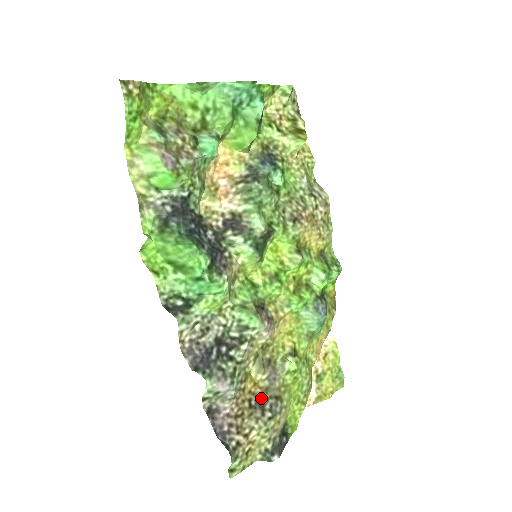
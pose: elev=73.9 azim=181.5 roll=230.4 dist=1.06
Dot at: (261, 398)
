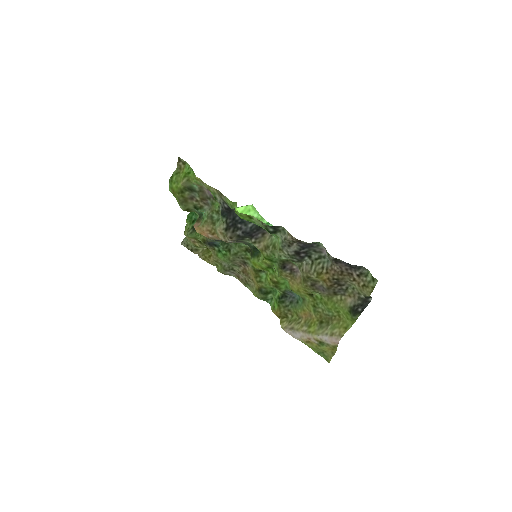
Dot at: (333, 285)
